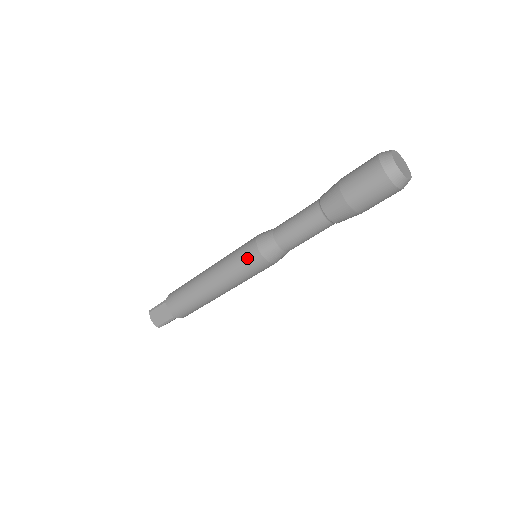
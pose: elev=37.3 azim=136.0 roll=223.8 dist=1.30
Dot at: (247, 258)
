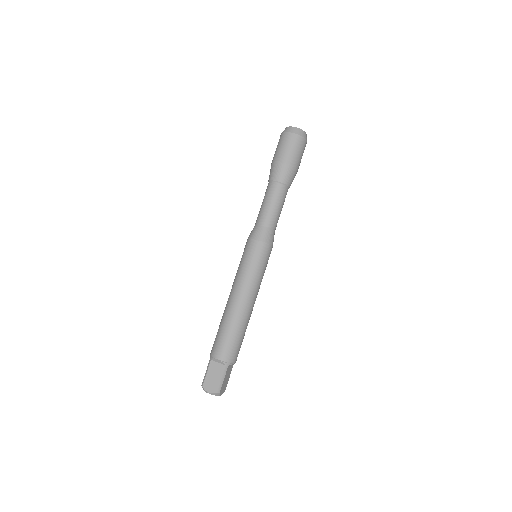
Dot at: (251, 252)
